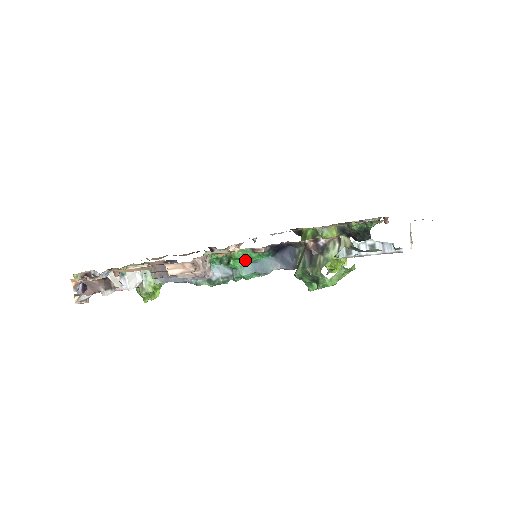
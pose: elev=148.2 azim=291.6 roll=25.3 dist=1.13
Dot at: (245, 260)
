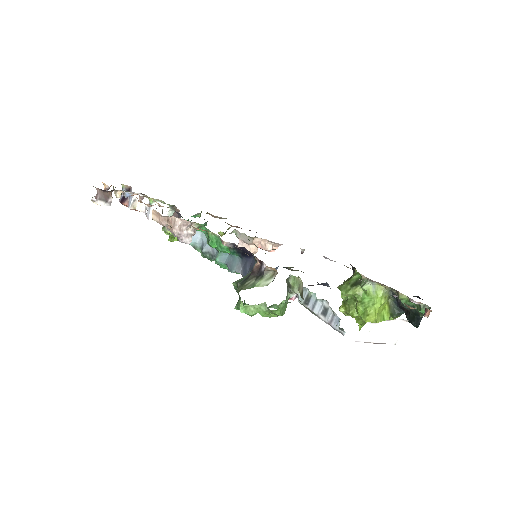
Dot at: occluded
